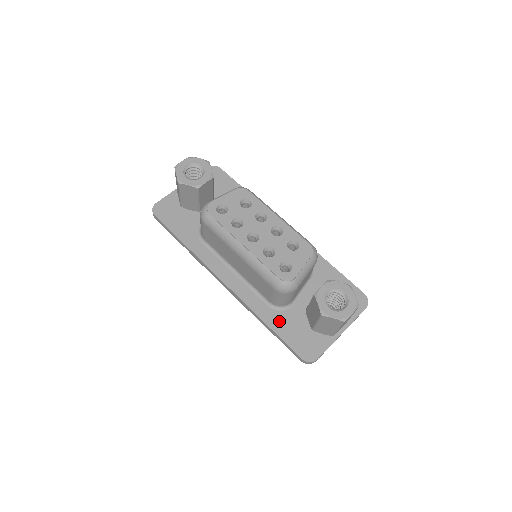
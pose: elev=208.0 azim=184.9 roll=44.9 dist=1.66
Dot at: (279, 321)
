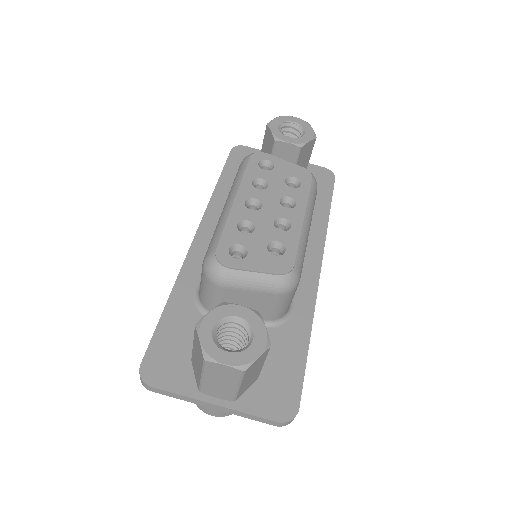
Dot at: (181, 313)
